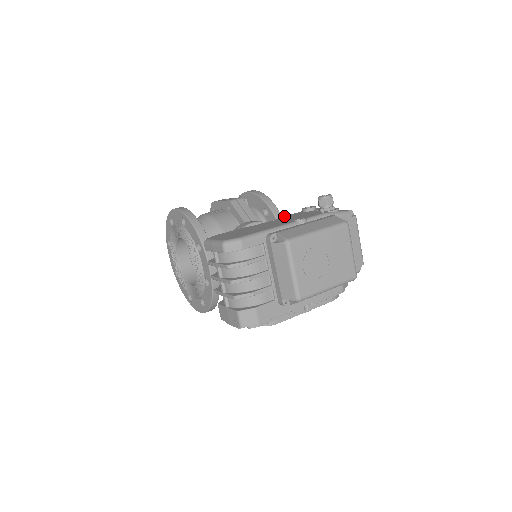
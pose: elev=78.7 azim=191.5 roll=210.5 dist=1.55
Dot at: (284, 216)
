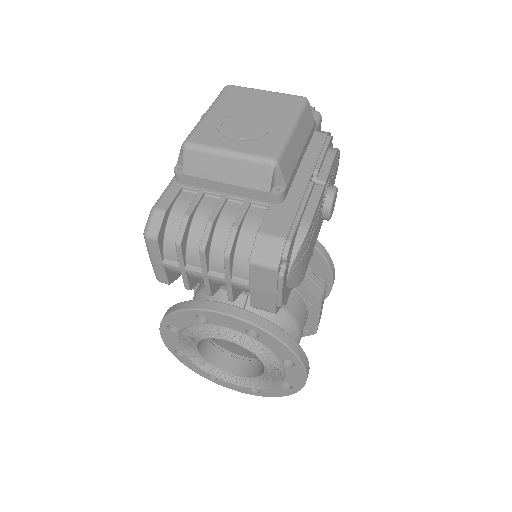
Dot at: occluded
